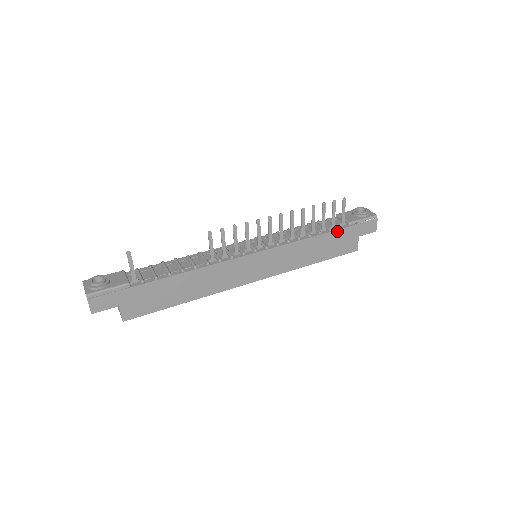
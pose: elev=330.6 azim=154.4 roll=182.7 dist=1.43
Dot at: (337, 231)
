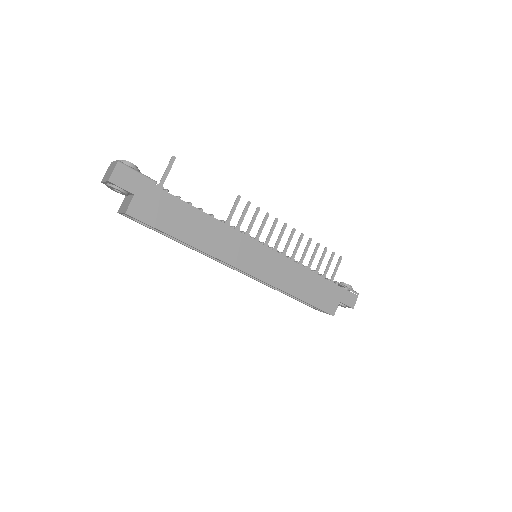
Dot at: (327, 281)
